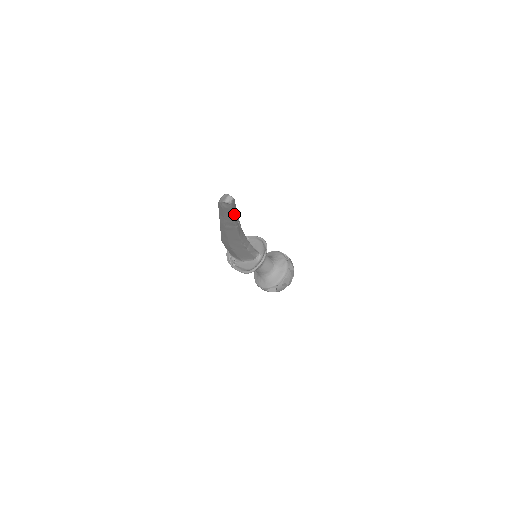
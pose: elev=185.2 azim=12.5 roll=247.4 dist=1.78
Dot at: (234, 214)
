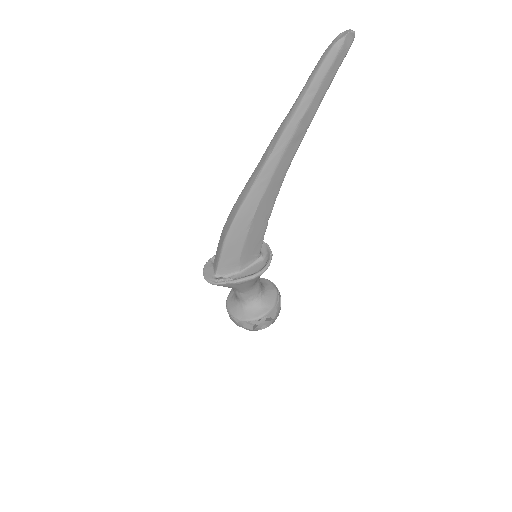
Dot at: (331, 82)
